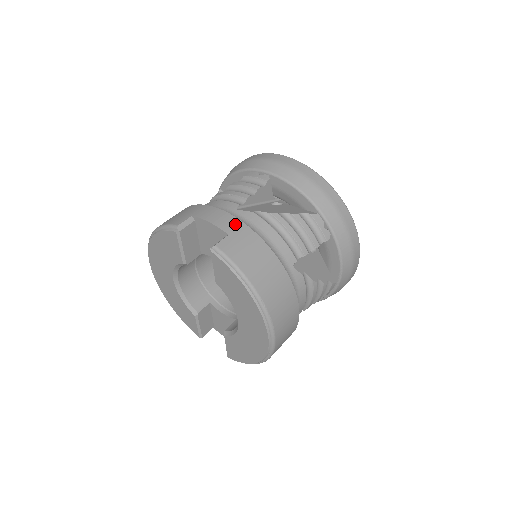
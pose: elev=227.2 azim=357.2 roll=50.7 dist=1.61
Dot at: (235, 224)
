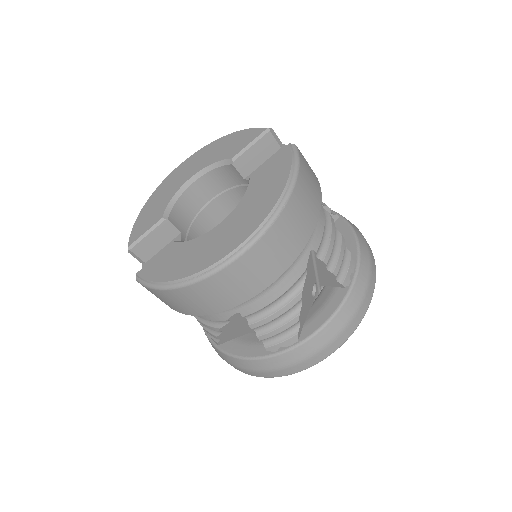
Dot at: occluded
